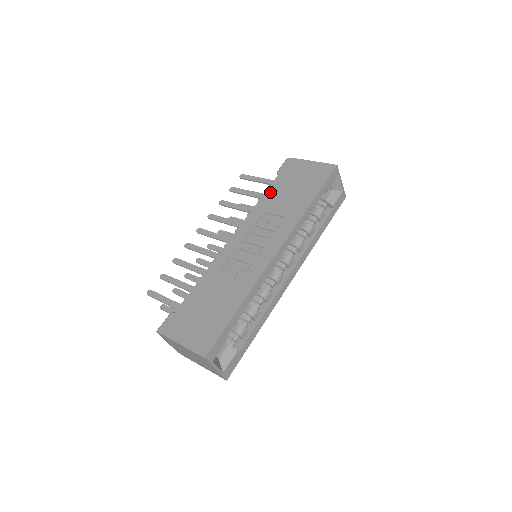
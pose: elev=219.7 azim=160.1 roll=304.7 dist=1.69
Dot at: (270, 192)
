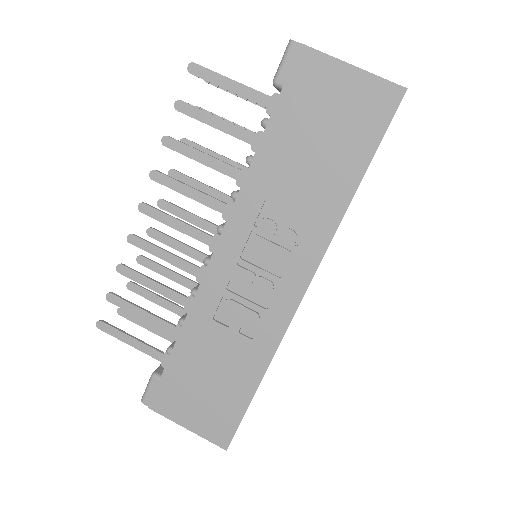
Dot at: (269, 147)
